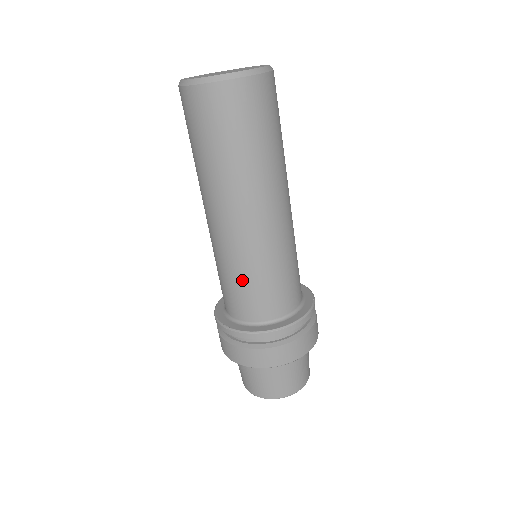
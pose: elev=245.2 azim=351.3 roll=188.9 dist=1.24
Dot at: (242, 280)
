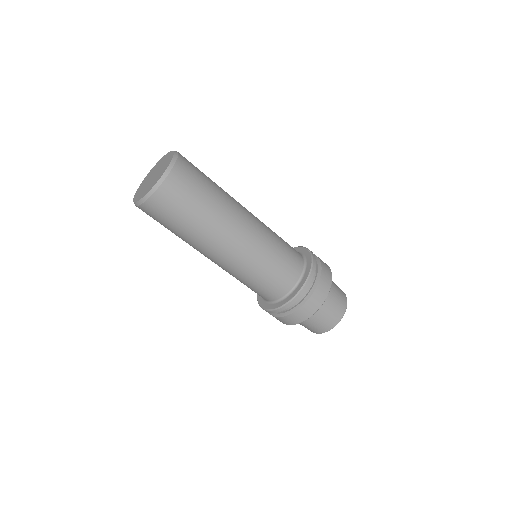
Dot at: (269, 268)
